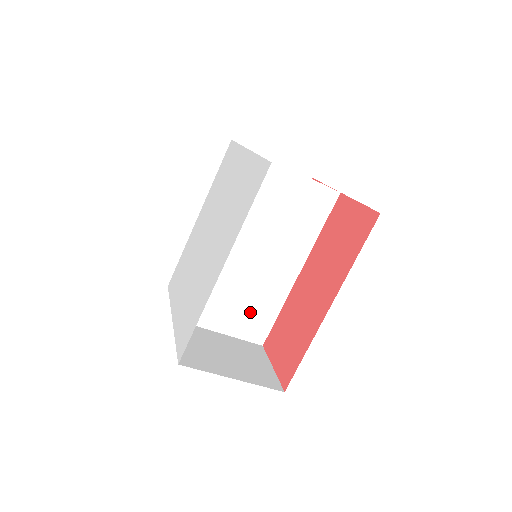
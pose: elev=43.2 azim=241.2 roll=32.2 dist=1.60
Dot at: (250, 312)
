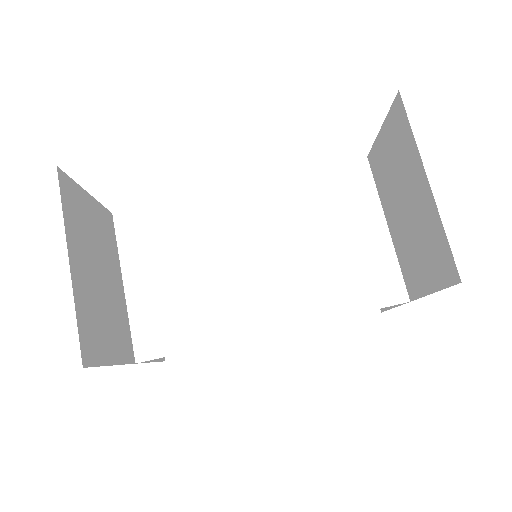
Dot at: (176, 306)
